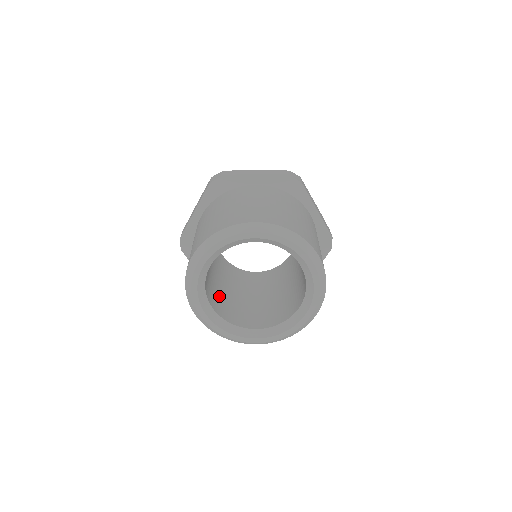
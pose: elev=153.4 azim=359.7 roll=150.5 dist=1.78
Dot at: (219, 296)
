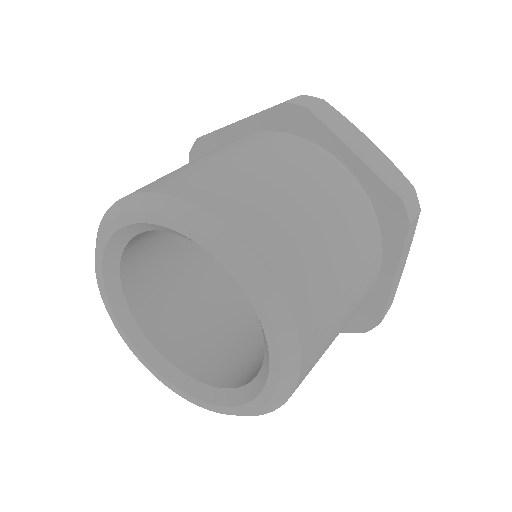
Dot at: (160, 262)
